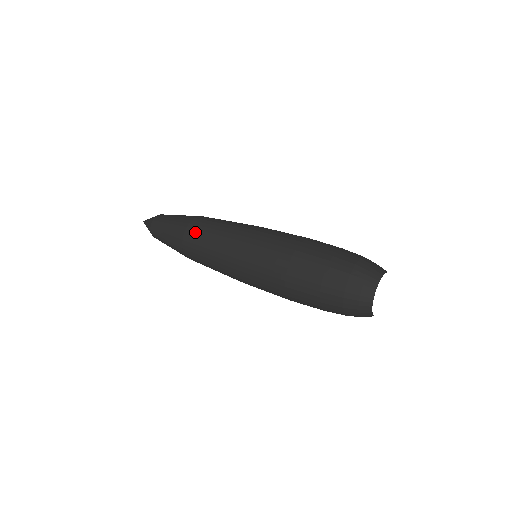
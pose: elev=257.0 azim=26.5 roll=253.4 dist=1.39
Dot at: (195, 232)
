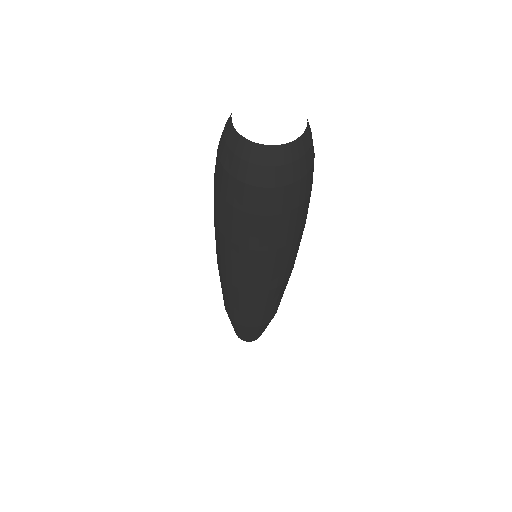
Dot at: occluded
